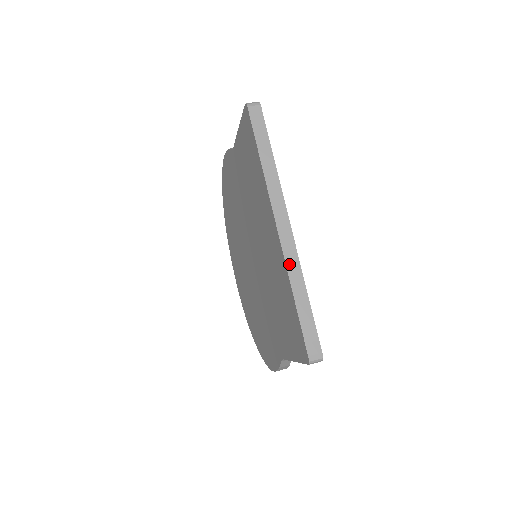
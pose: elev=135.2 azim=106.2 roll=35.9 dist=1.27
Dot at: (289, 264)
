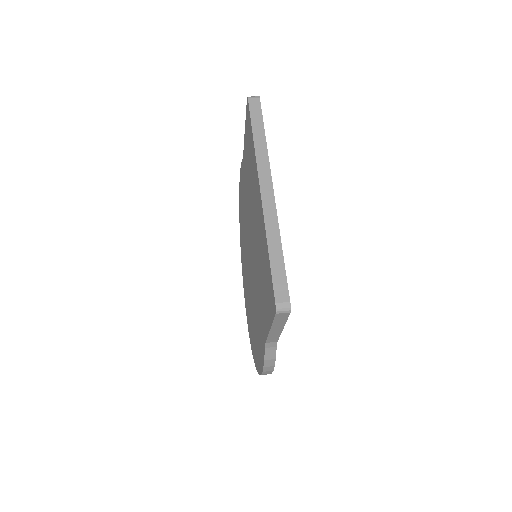
Dot at: (267, 221)
